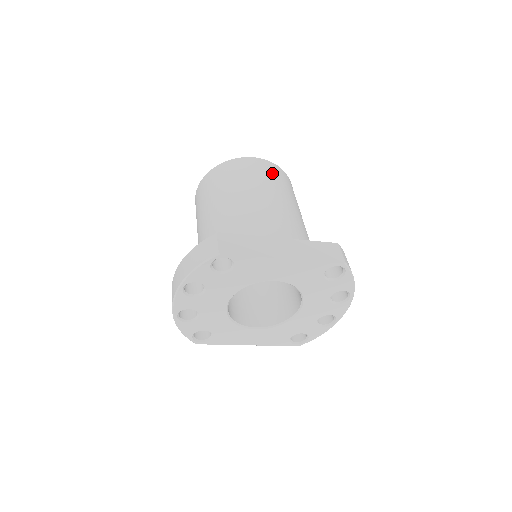
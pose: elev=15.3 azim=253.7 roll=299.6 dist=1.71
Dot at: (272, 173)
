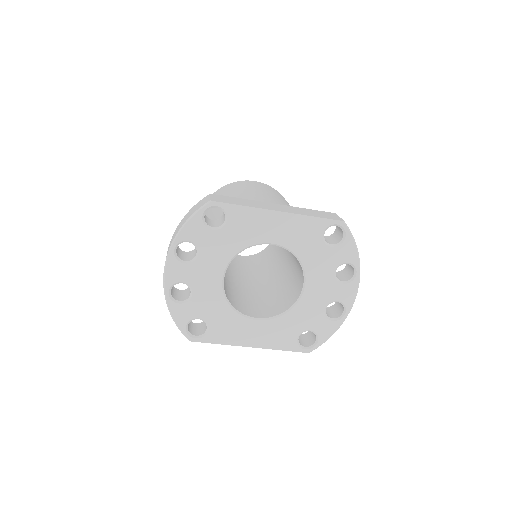
Dot at: (270, 189)
